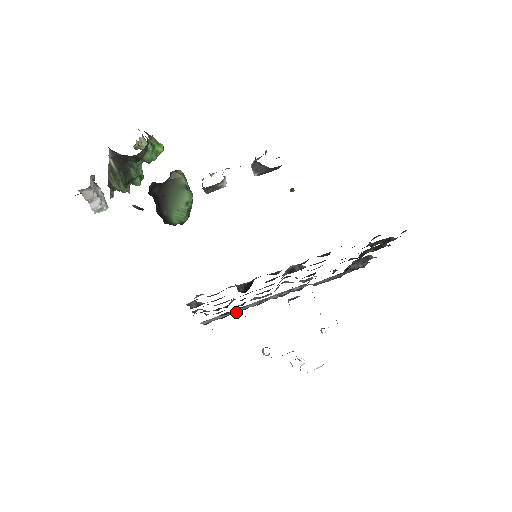
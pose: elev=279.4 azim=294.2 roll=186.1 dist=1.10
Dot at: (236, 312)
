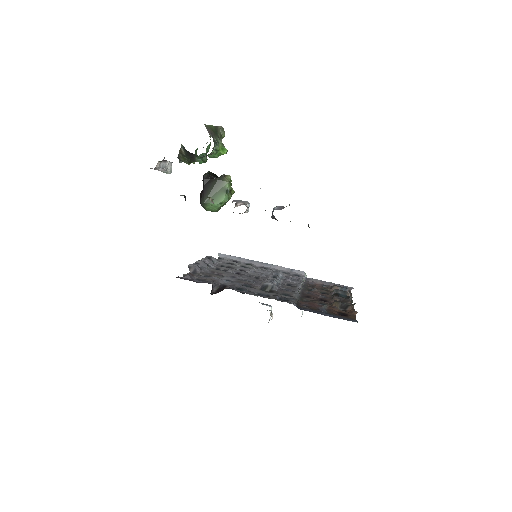
Dot at: (243, 263)
